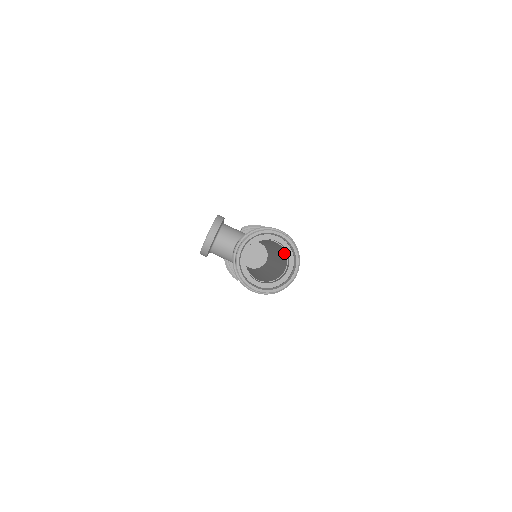
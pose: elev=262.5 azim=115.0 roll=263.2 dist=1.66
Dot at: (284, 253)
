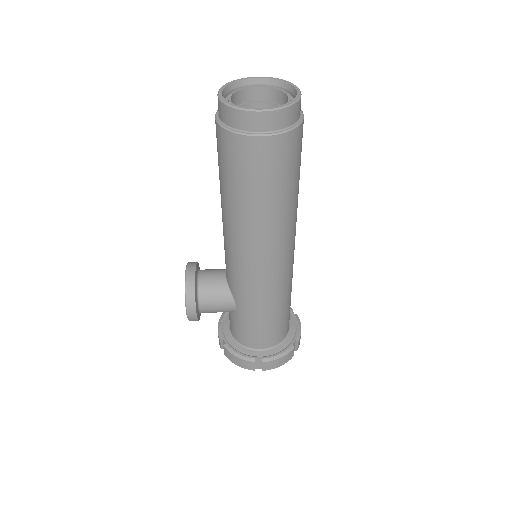
Dot at: occluded
